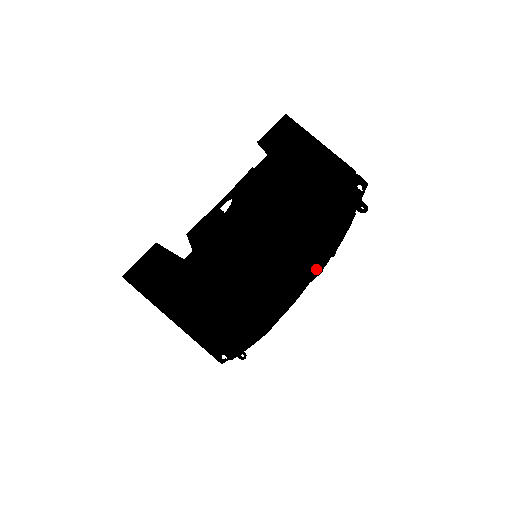
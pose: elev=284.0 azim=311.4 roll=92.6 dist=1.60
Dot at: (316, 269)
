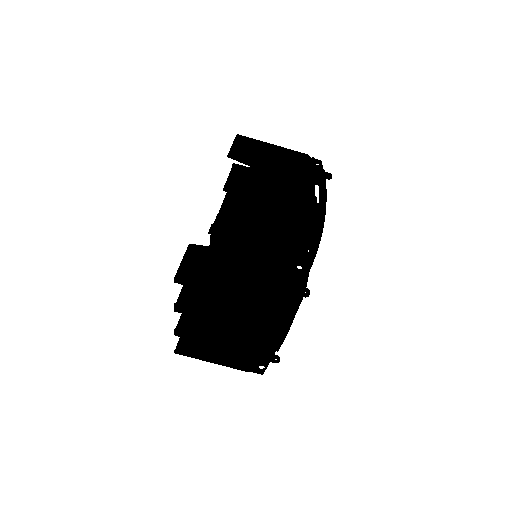
Dot at: (324, 221)
